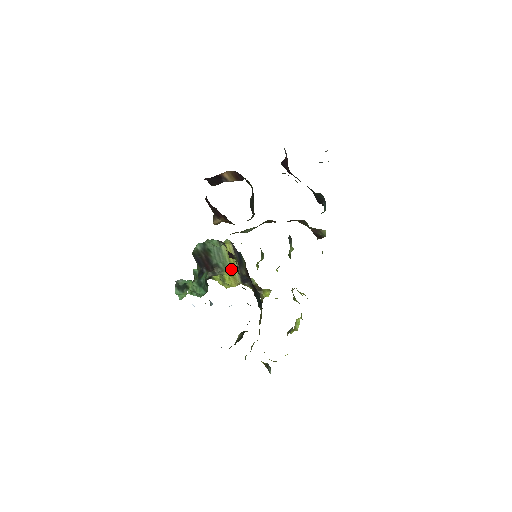
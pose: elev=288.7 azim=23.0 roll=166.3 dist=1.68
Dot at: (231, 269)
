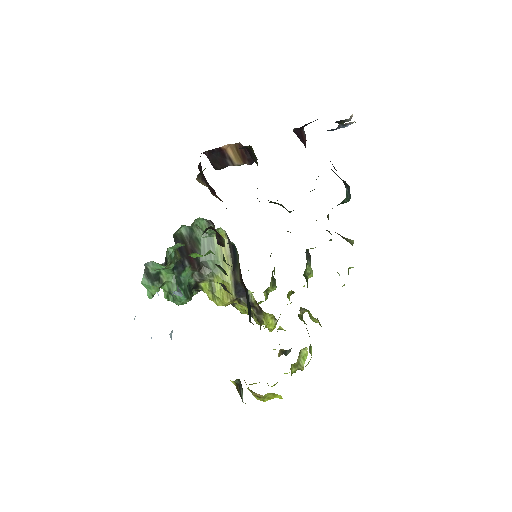
Dot at: (224, 274)
